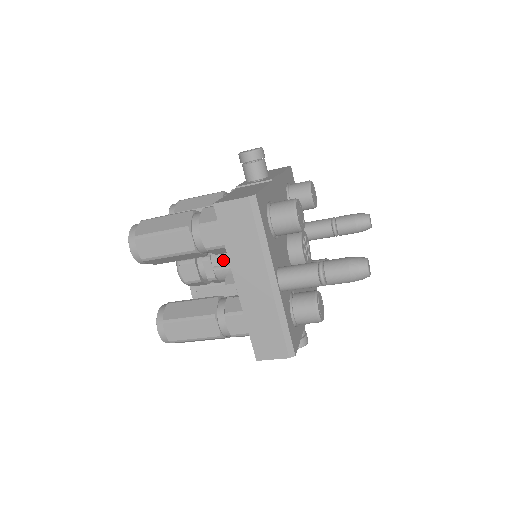
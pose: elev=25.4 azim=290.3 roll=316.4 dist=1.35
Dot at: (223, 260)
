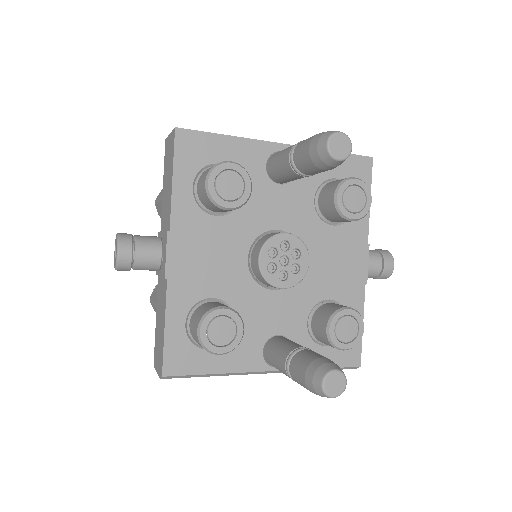
Dot at: occluded
